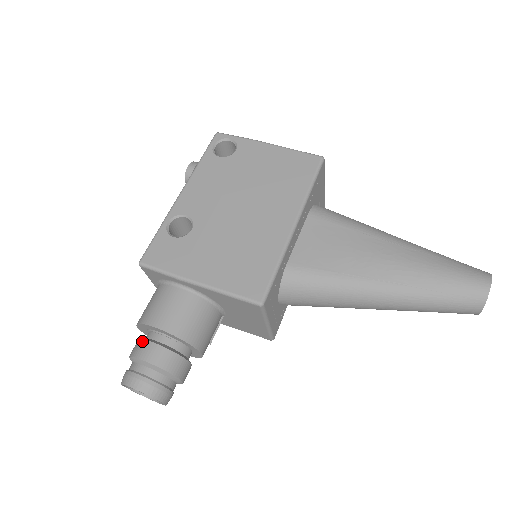
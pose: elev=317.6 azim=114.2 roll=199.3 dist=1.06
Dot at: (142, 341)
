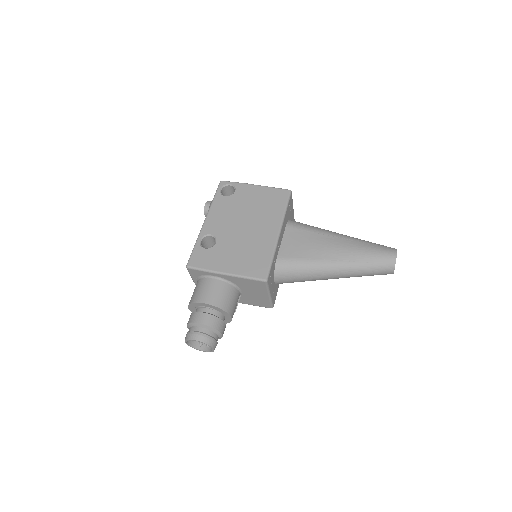
Dot at: (195, 313)
